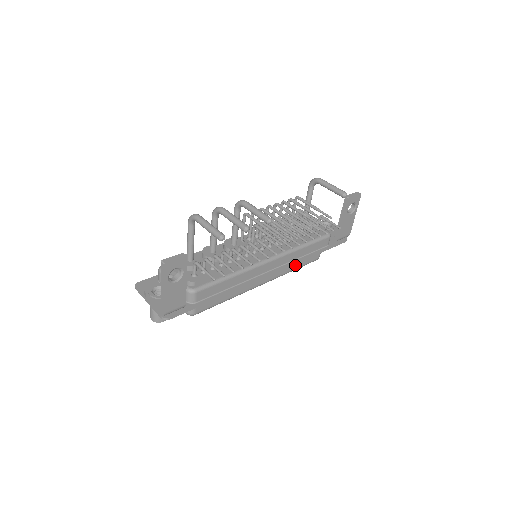
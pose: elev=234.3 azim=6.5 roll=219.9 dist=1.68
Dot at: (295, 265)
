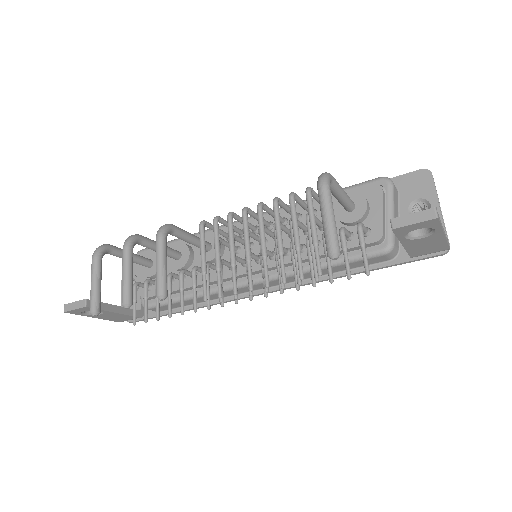
Dot at: occluded
